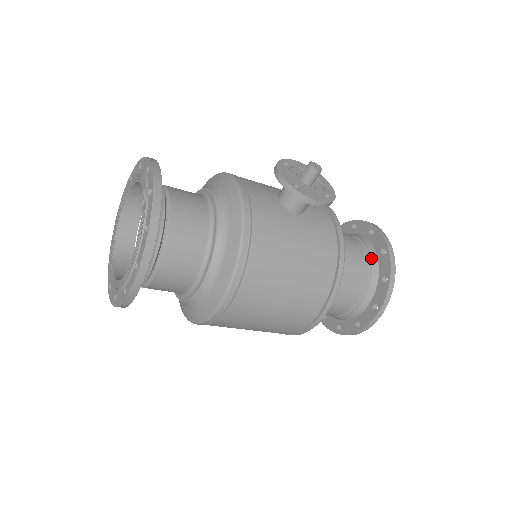
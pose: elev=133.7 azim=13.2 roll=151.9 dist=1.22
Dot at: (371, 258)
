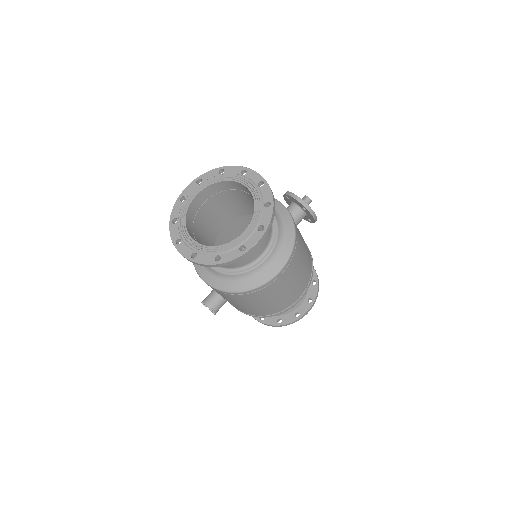
Dot at: occluded
